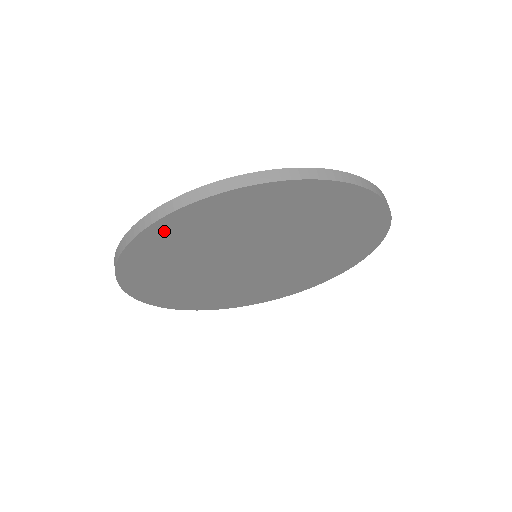
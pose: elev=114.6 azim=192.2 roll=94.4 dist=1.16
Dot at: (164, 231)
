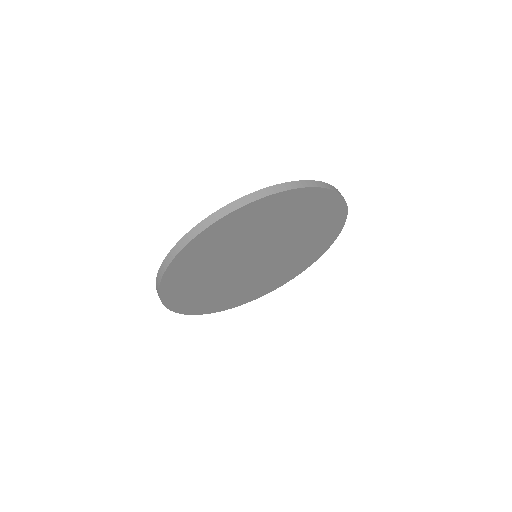
Dot at: (225, 224)
